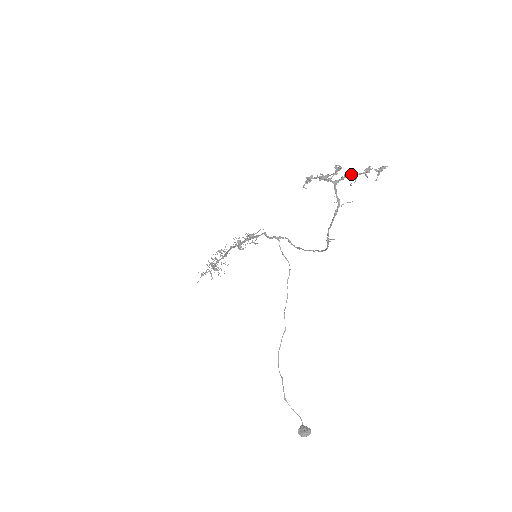
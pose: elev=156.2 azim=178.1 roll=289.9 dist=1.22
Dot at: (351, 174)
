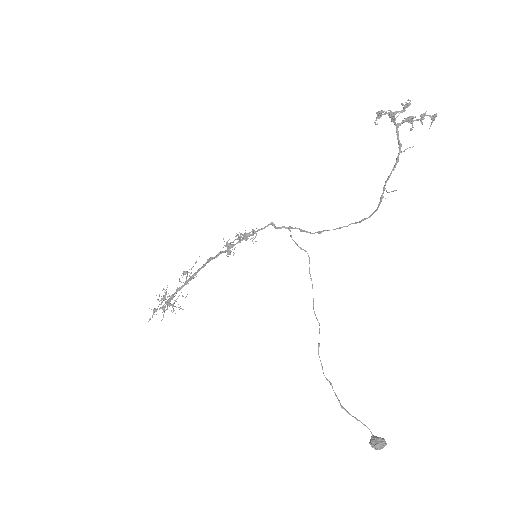
Dot at: (411, 117)
